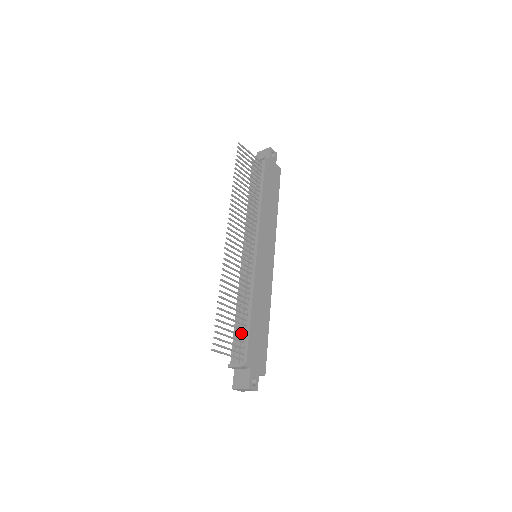
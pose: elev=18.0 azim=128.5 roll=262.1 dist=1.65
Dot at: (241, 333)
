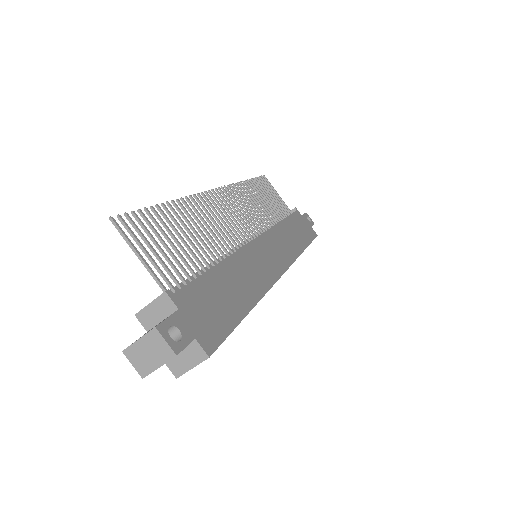
Dot at: (187, 280)
